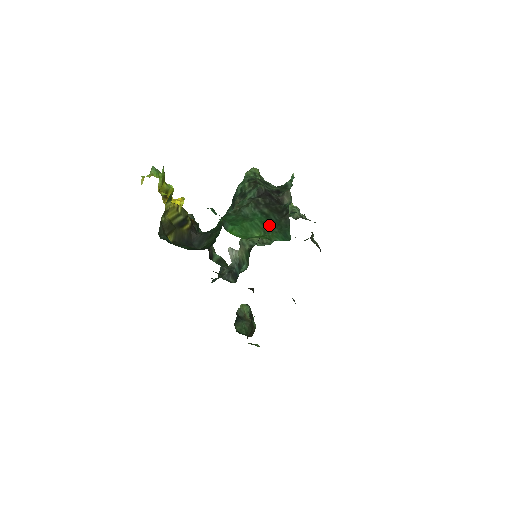
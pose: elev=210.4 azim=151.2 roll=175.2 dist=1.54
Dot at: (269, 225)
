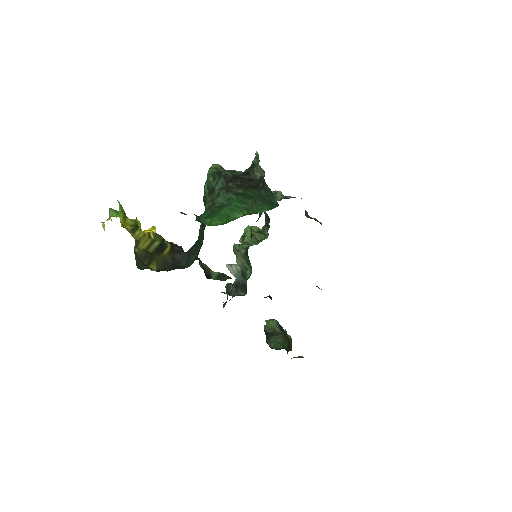
Dot at: (249, 201)
